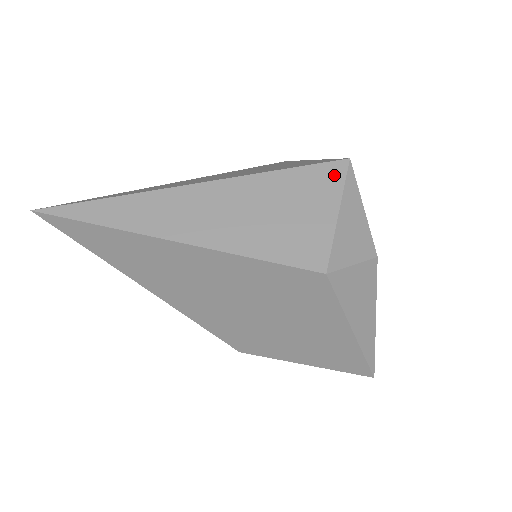
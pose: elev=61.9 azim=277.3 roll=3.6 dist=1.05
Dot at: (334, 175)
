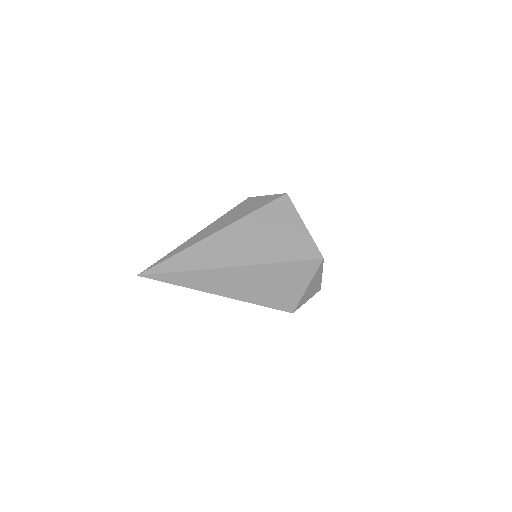
Dot at: (312, 267)
